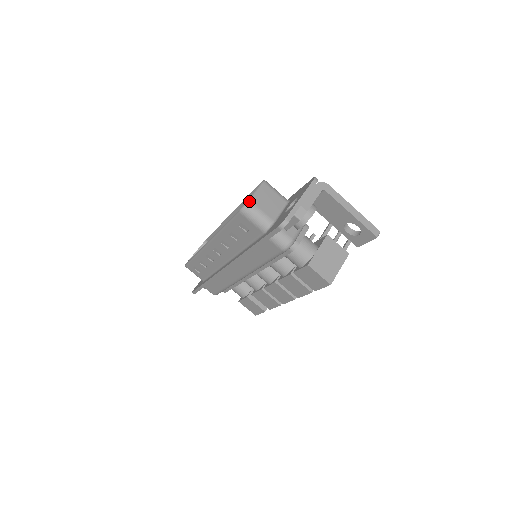
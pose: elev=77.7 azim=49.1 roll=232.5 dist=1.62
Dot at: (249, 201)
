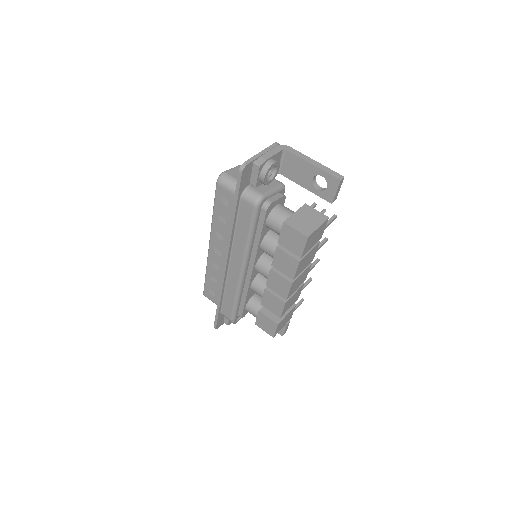
Dot at: (223, 172)
